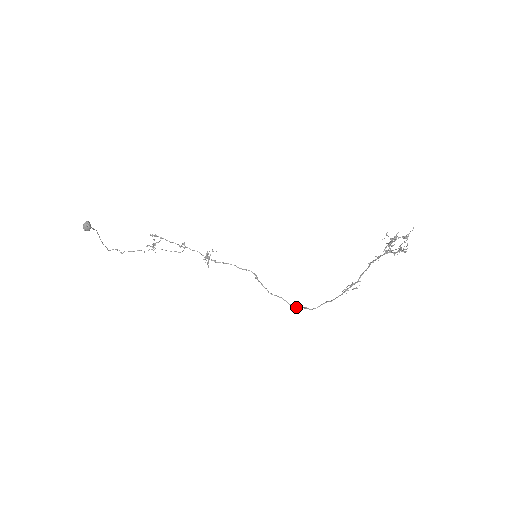
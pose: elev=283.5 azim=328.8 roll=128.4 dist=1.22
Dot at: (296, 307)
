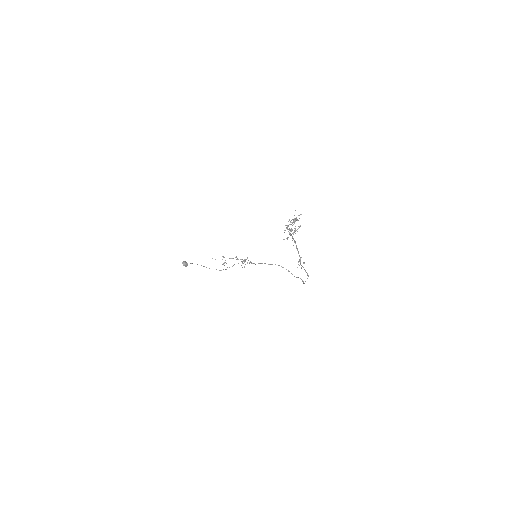
Dot at: (303, 283)
